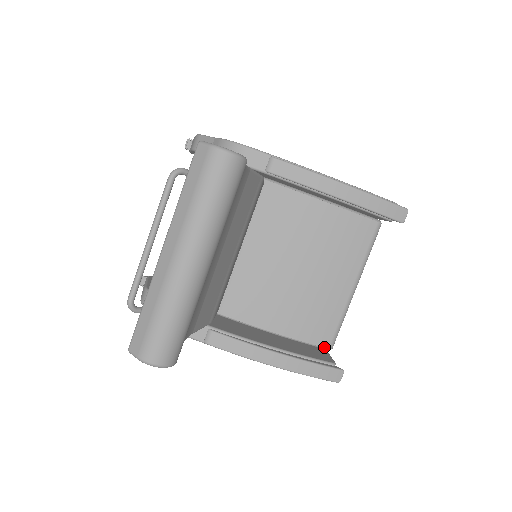
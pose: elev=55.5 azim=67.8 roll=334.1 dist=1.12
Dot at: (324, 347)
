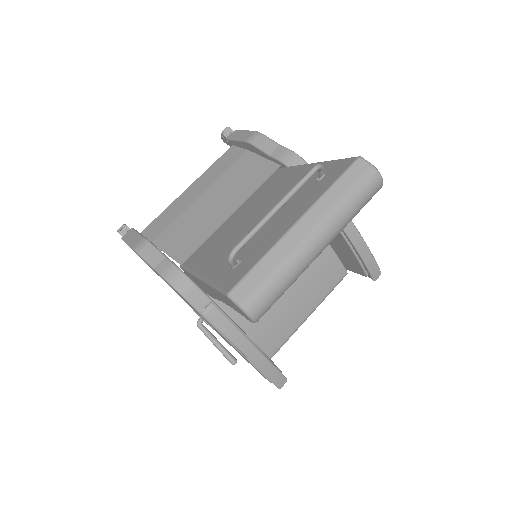
Dot at: (268, 355)
